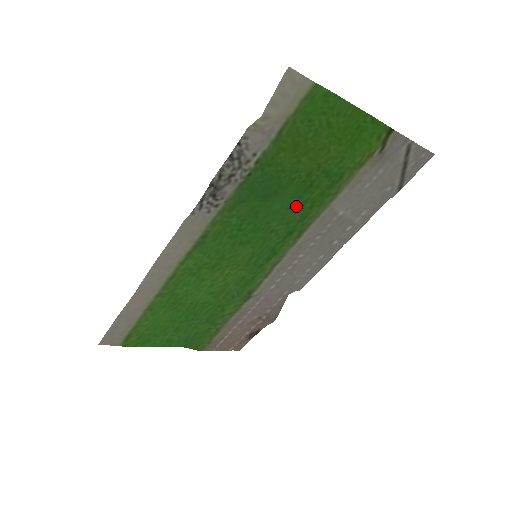
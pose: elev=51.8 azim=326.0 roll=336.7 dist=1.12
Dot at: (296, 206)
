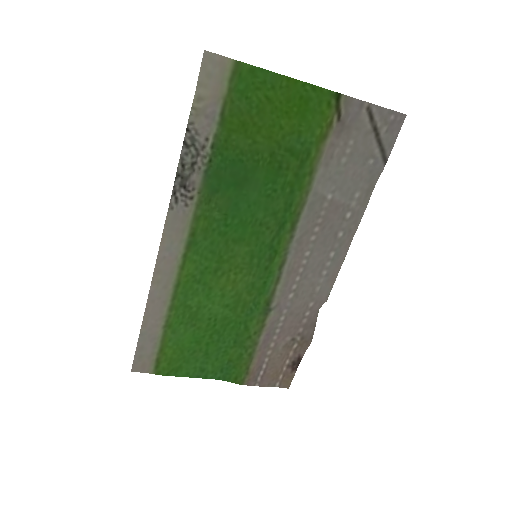
Dot at: (275, 193)
